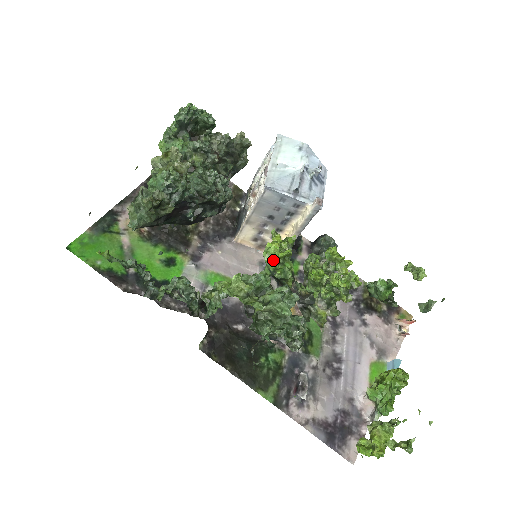
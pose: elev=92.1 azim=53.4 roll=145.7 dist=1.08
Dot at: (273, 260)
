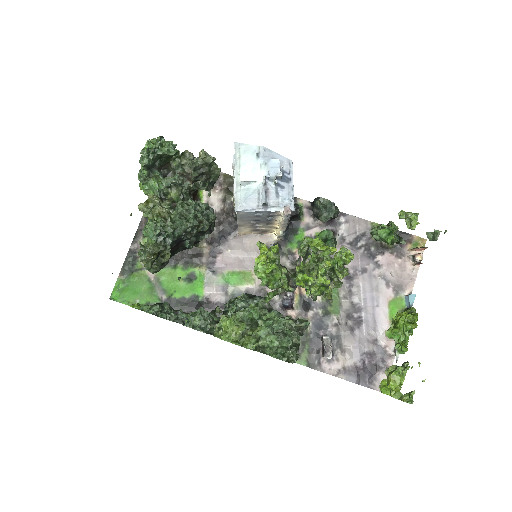
Dot at: (264, 275)
